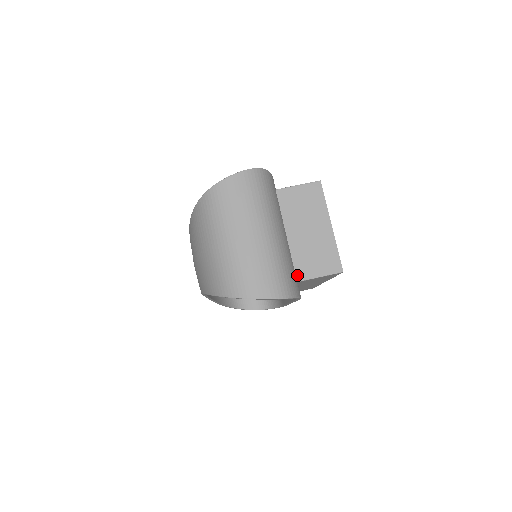
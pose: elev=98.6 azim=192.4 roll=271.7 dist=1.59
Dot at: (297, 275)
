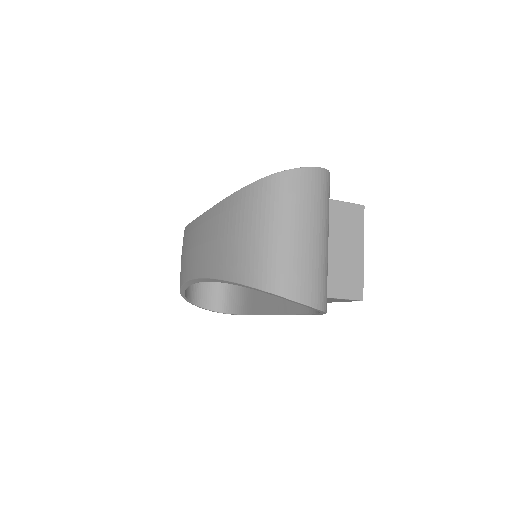
Dot at: occluded
